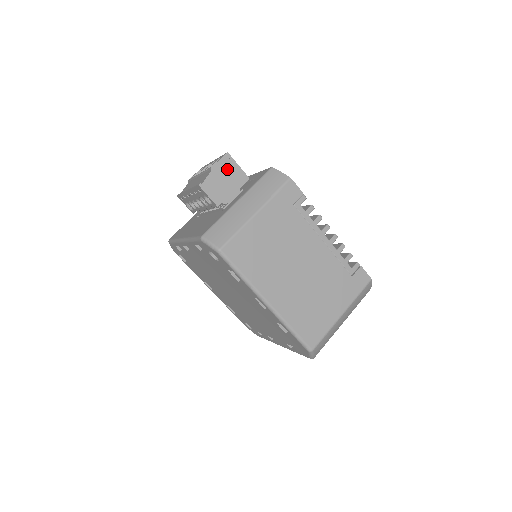
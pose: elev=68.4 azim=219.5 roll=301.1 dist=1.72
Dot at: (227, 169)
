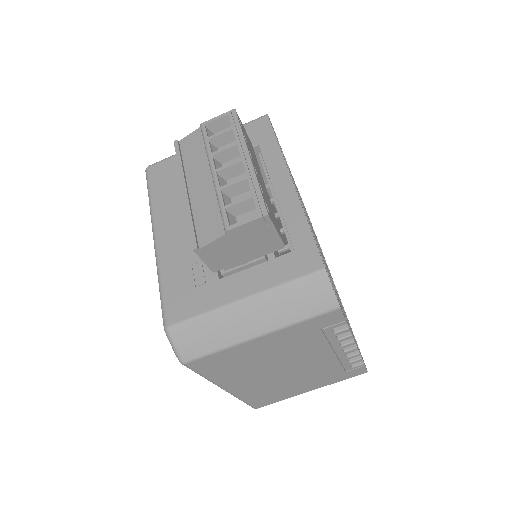
Dot at: (254, 234)
